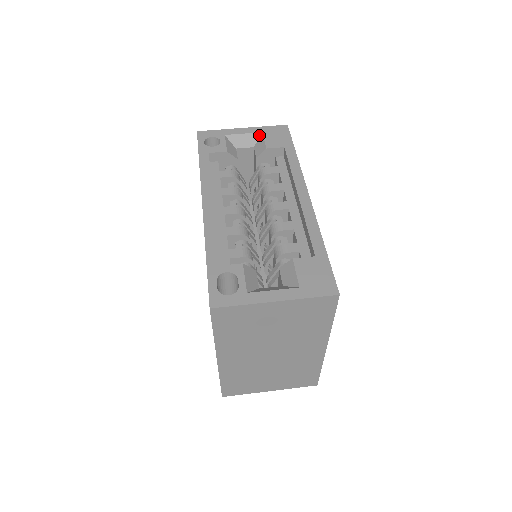
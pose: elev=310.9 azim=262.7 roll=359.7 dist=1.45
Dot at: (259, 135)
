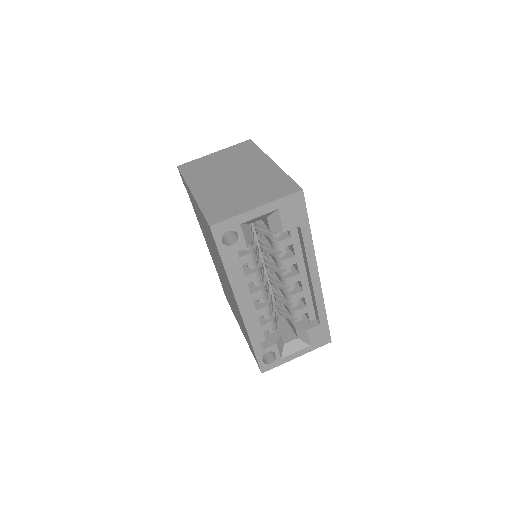
Dot at: (274, 211)
